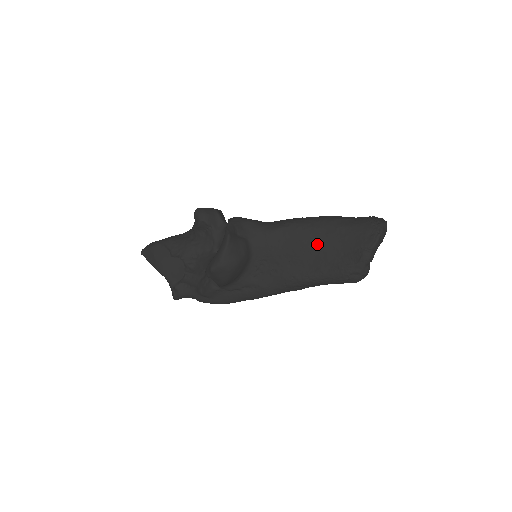
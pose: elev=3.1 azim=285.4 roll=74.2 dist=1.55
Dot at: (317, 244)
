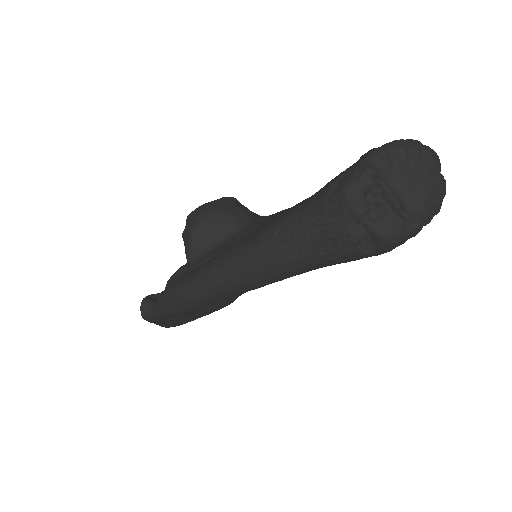
Dot at: occluded
